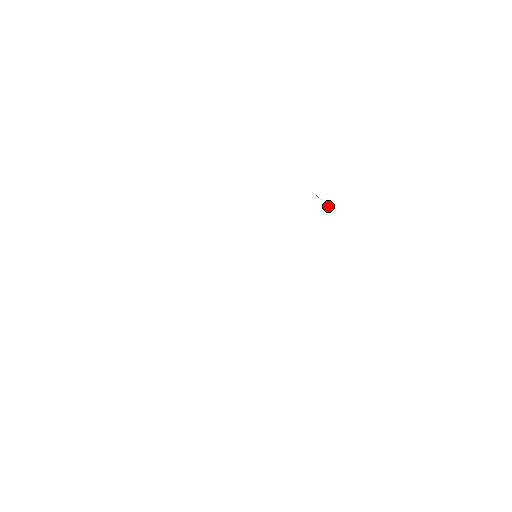
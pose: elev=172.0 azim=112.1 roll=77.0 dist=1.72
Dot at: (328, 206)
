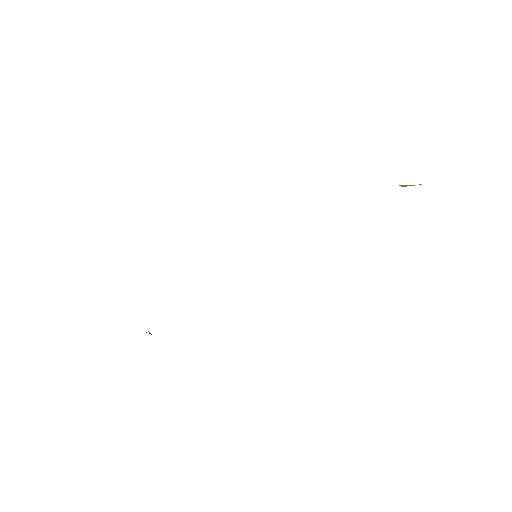
Dot at: occluded
